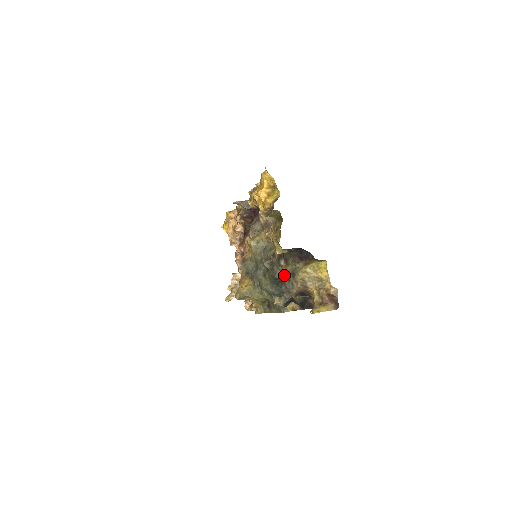
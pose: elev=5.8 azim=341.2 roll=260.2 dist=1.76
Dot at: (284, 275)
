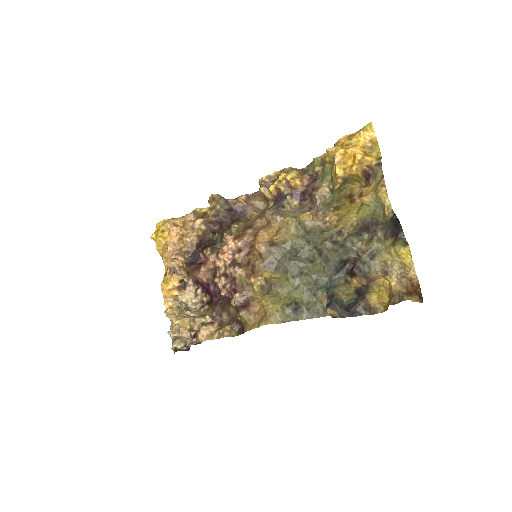
Dot at: (359, 255)
